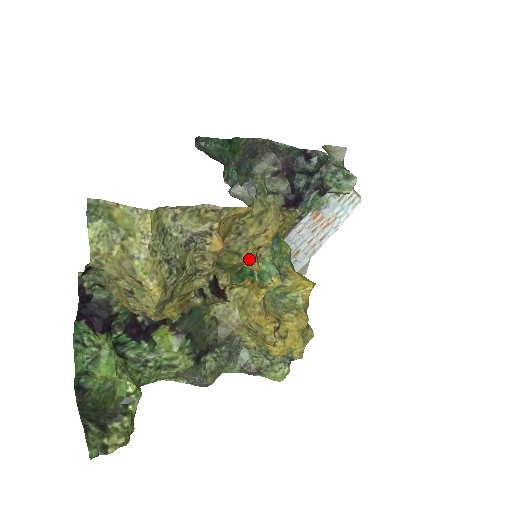
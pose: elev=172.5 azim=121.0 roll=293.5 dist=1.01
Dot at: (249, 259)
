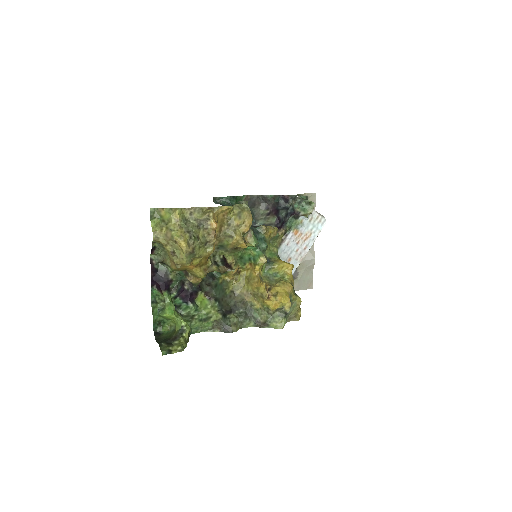
Dot at: (238, 239)
